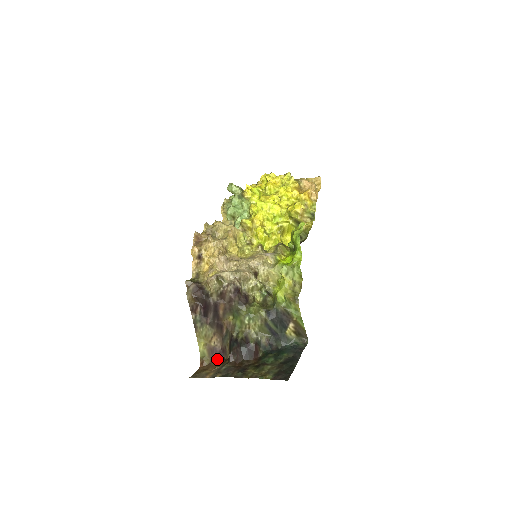
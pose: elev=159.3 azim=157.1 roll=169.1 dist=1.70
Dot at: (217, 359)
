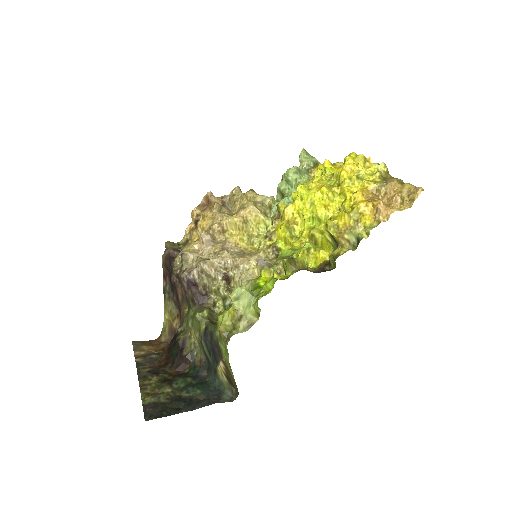
Dot at: occluded
